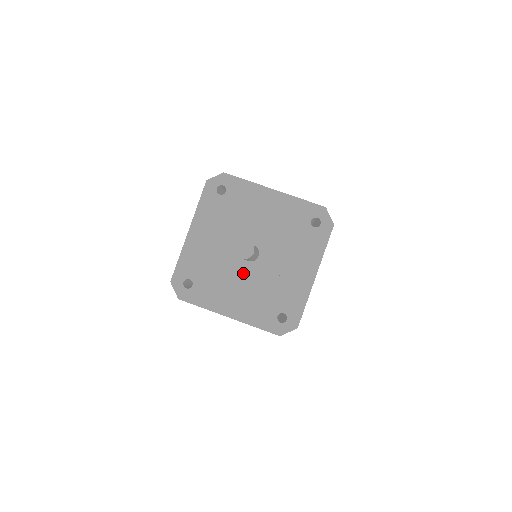
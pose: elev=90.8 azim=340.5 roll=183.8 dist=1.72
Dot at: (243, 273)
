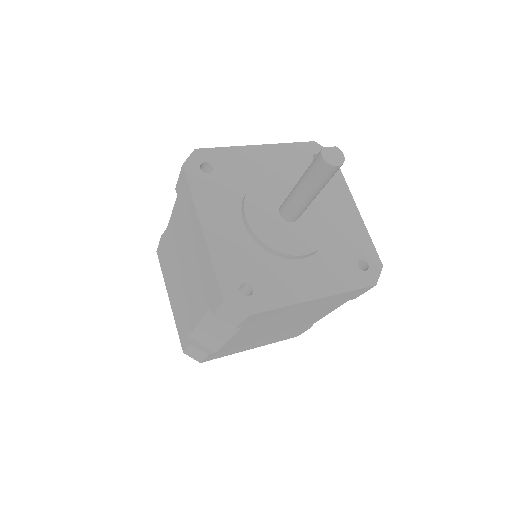
Dot at: (298, 238)
